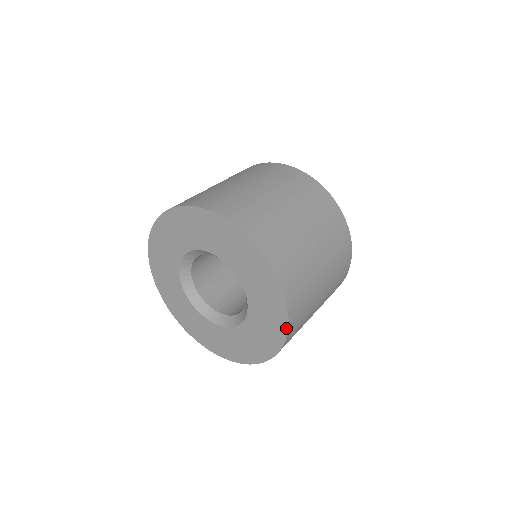
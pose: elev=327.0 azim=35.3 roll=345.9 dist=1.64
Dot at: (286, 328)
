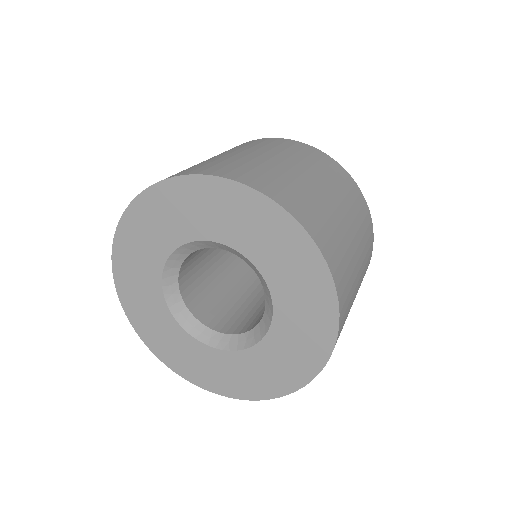
Dot at: (292, 220)
